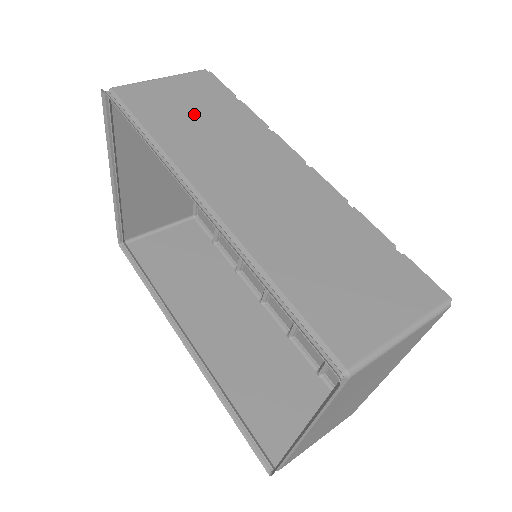
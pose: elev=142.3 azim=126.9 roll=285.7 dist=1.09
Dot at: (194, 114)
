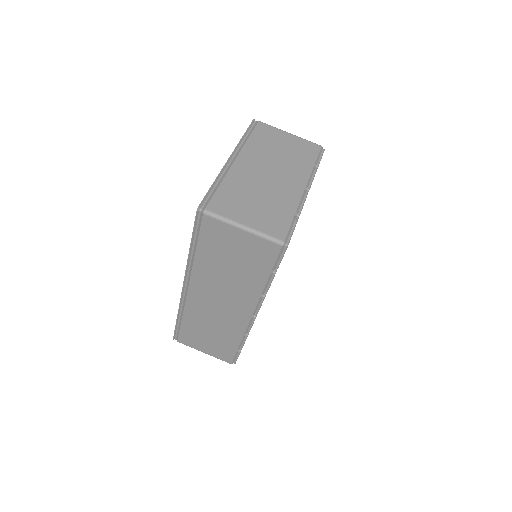
Dot at: (231, 262)
